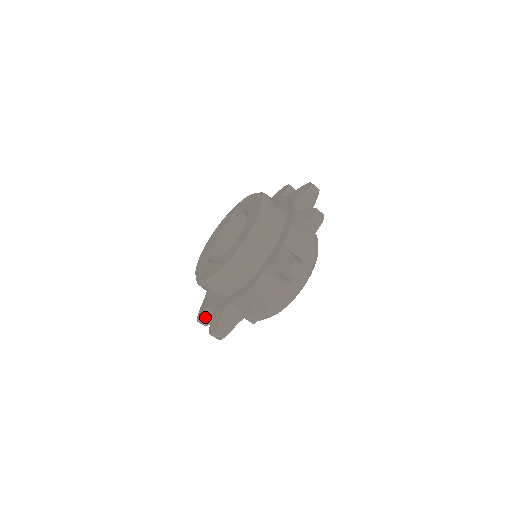
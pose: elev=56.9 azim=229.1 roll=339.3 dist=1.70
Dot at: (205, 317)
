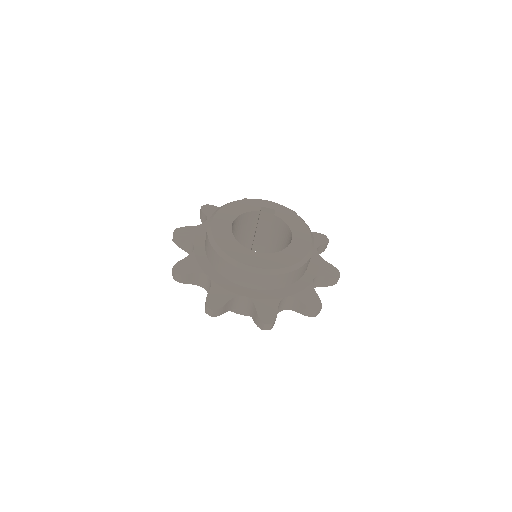
Dot at: (188, 276)
